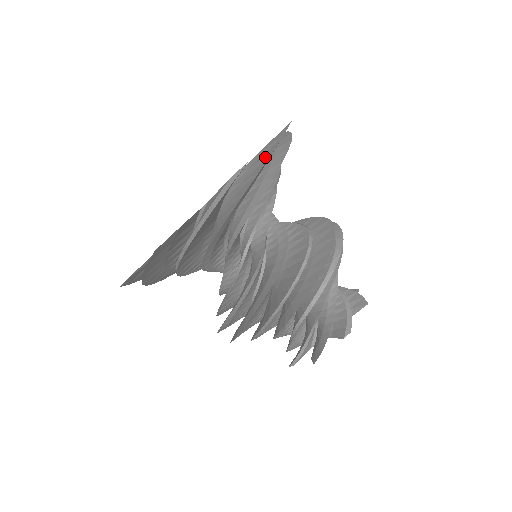
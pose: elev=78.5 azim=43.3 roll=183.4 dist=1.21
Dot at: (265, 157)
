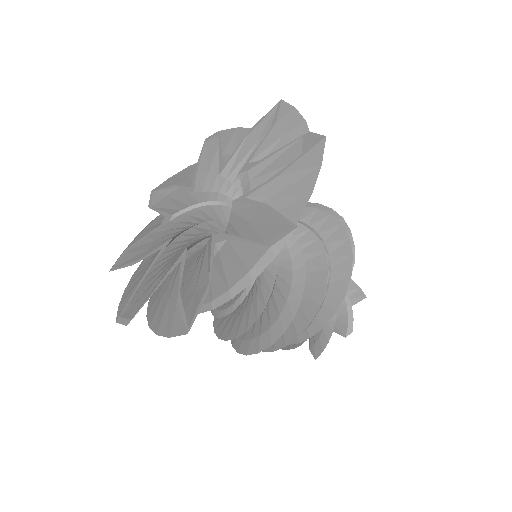
Dot at: (299, 196)
